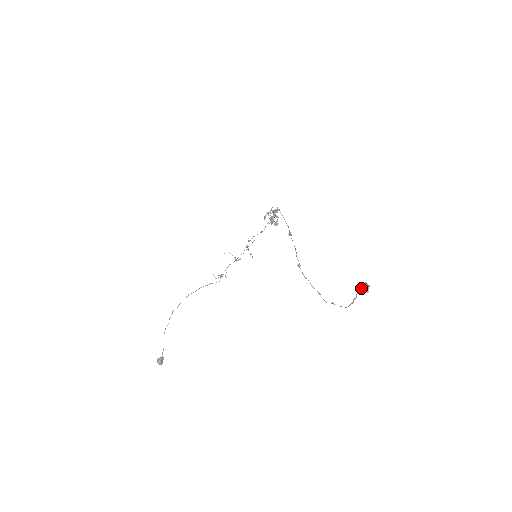
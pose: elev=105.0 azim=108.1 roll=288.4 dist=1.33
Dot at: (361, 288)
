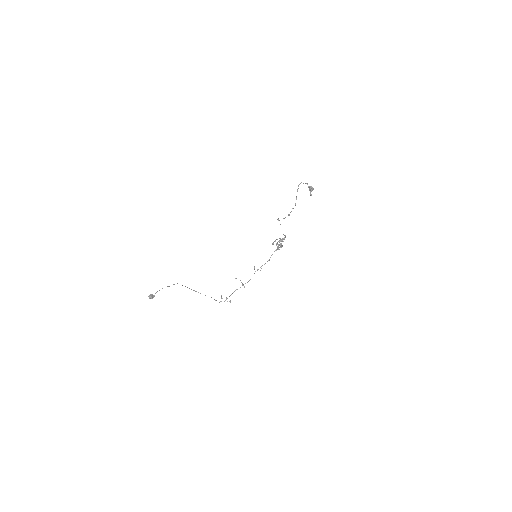
Dot at: (306, 183)
